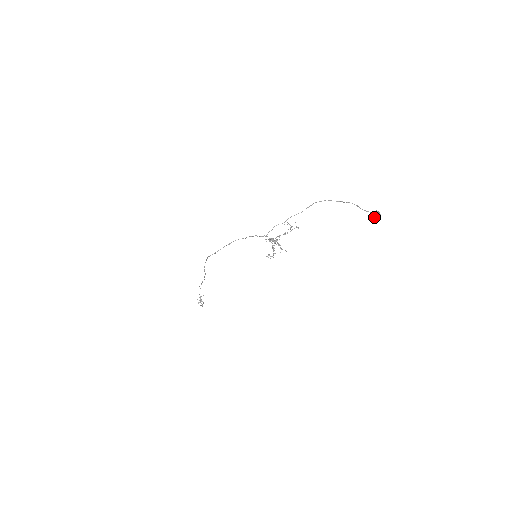
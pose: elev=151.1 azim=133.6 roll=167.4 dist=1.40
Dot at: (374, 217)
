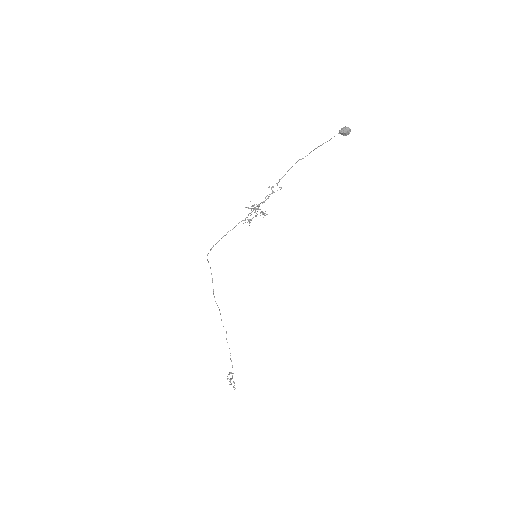
Dot at: (342, 132)
